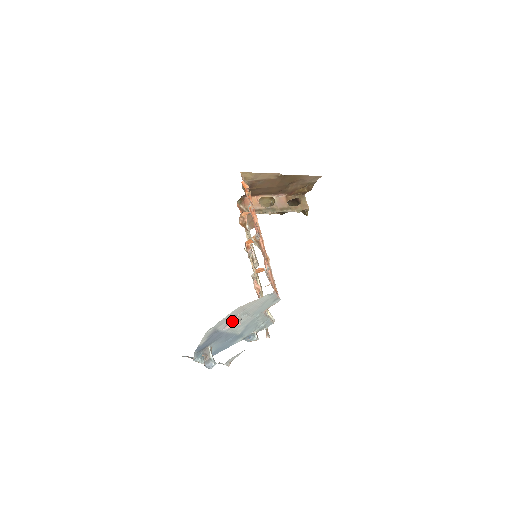
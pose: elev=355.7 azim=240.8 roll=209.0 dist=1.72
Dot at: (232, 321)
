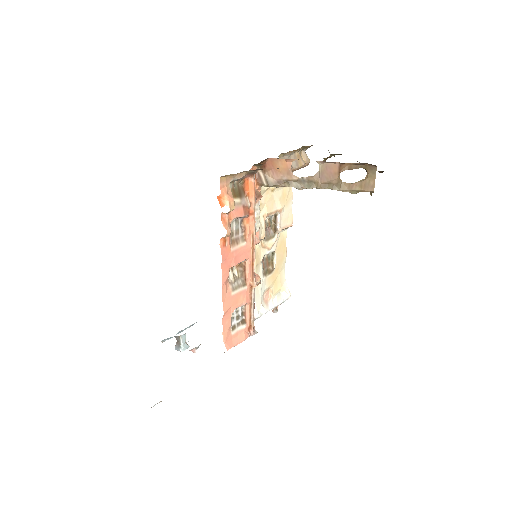
Dot at: occluded
